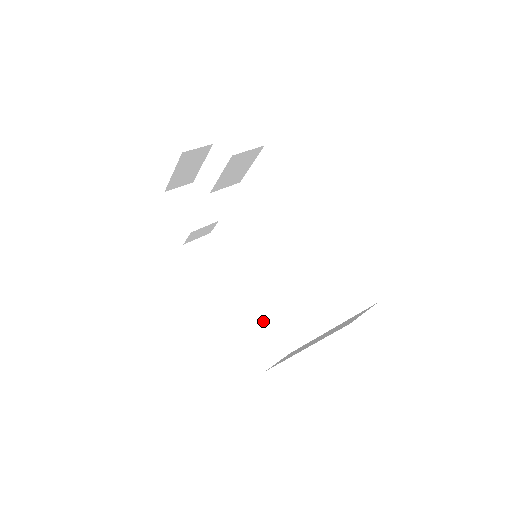
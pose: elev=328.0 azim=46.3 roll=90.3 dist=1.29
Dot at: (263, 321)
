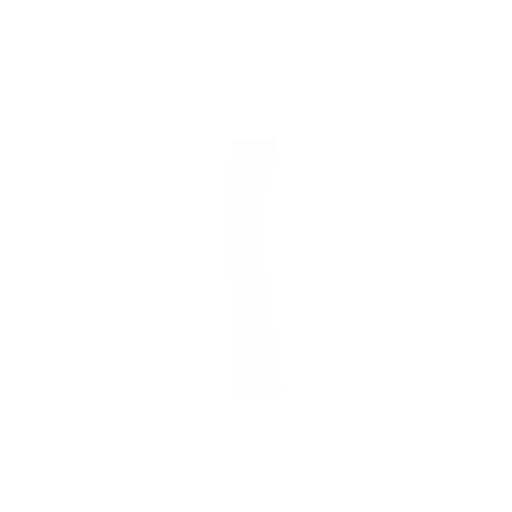
Dot at: (270, 352)
